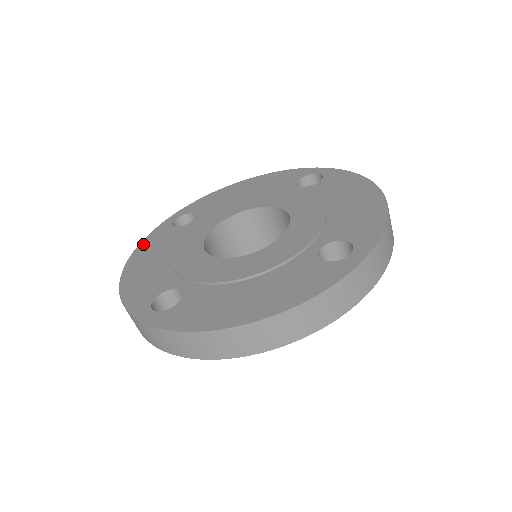
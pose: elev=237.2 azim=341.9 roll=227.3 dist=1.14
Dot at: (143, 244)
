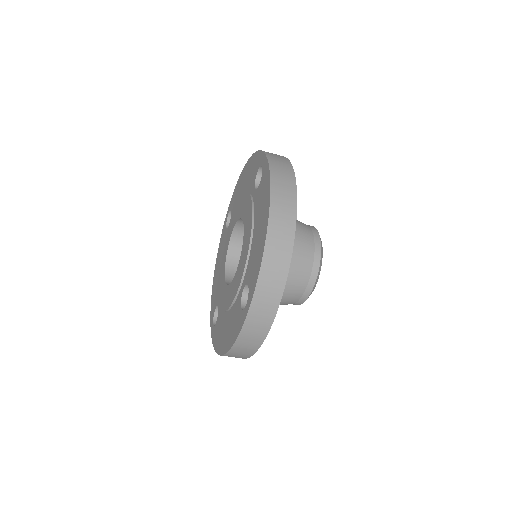
Dot at: (219, 246)
